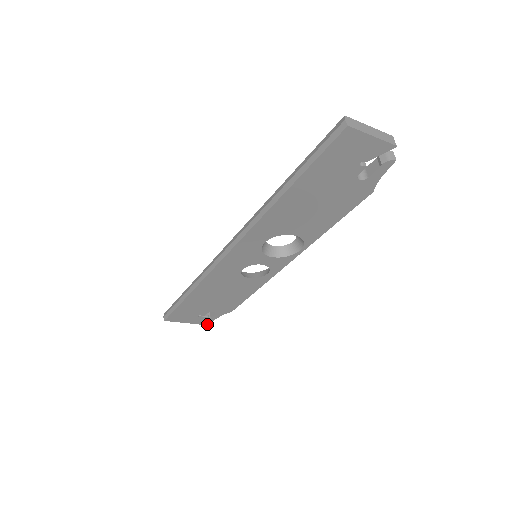
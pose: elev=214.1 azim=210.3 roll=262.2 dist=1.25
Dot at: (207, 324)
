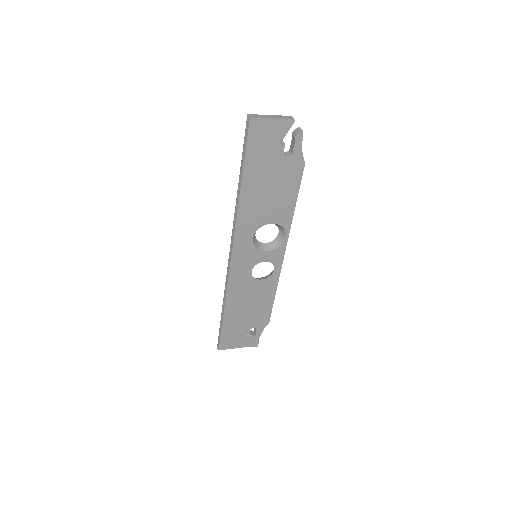
Dot at: (256, 344)
